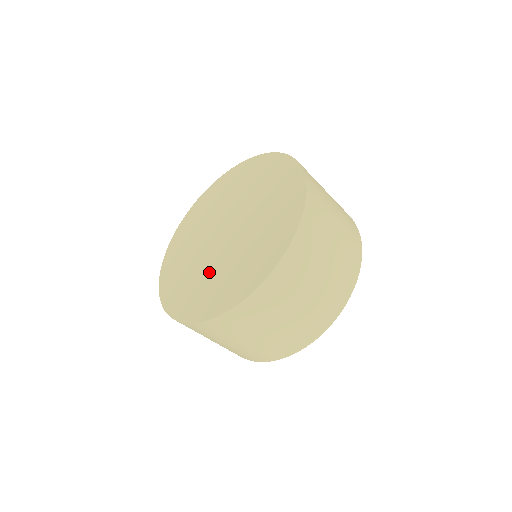
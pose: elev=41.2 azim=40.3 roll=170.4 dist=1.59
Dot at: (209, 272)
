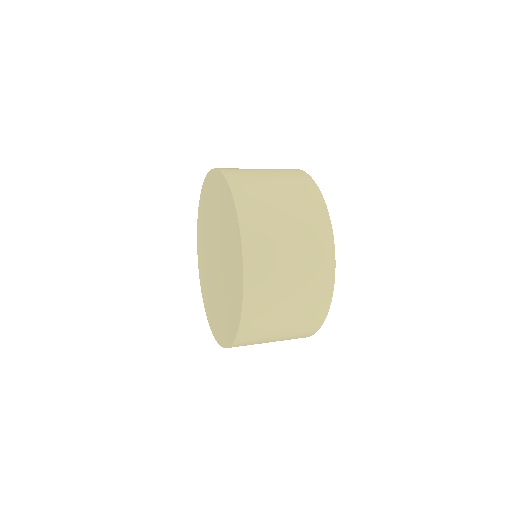
Dot at: (221, 298)
